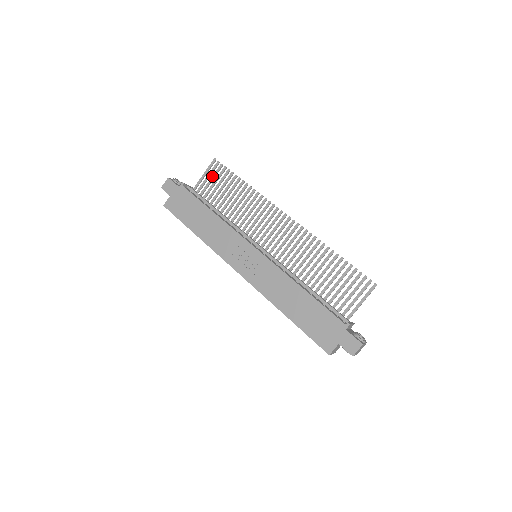
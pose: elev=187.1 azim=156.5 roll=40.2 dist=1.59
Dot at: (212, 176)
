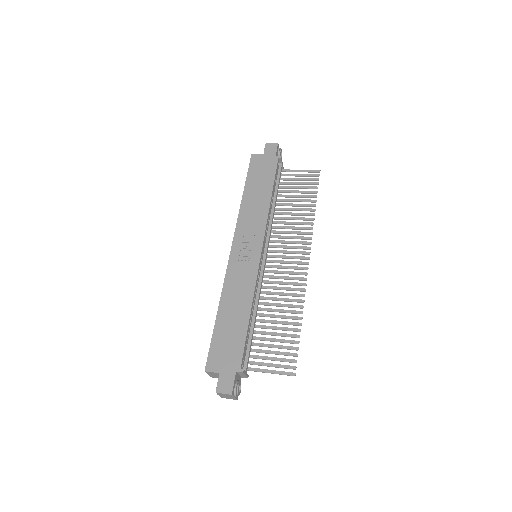
Dot at: occluded
